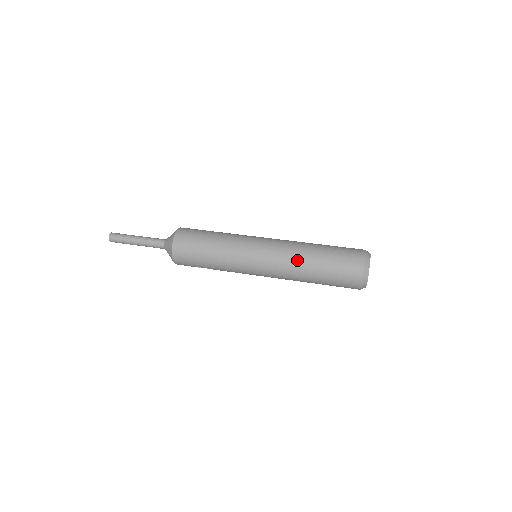
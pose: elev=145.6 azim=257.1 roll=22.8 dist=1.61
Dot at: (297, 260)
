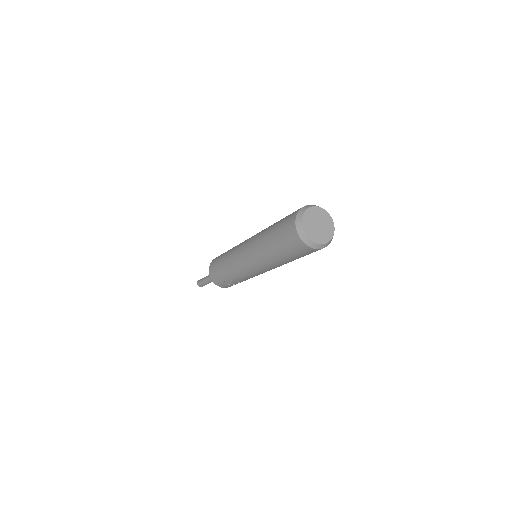
Dot at: (260, 236)
